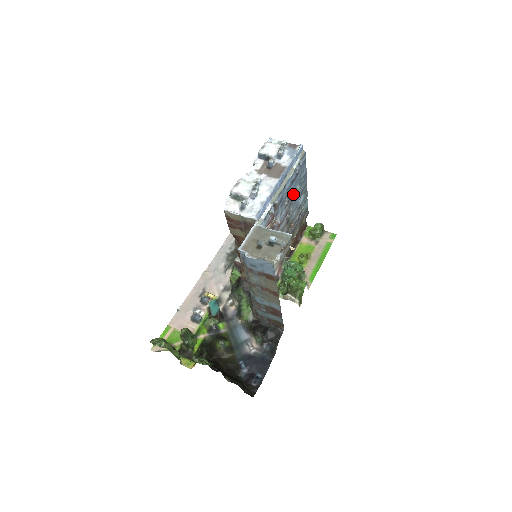
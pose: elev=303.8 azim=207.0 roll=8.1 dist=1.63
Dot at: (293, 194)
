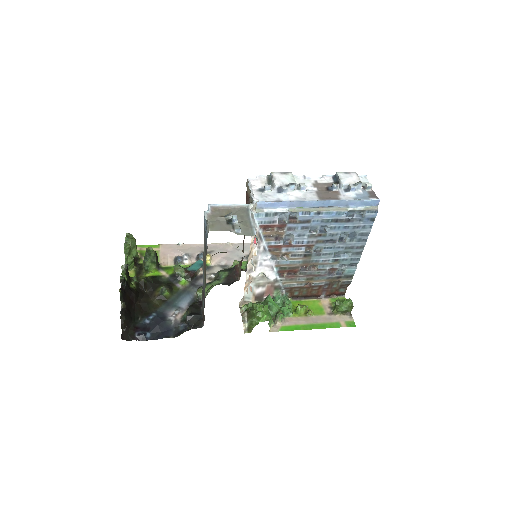
Dot at: (332, 235)
